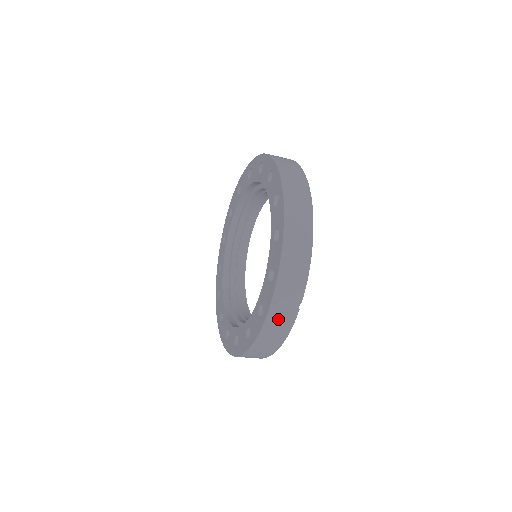
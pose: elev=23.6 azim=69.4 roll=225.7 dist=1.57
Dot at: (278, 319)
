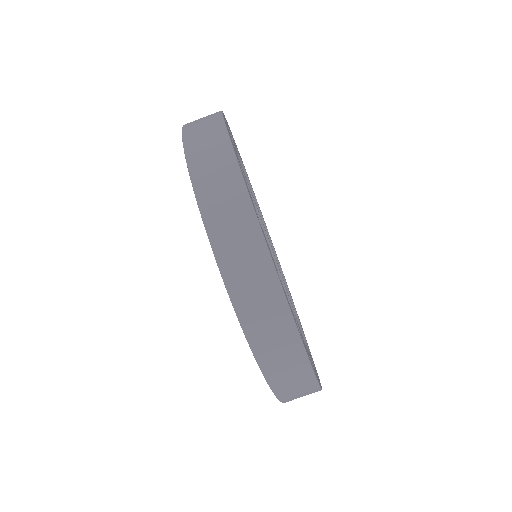
Dot at: (198, 124)
